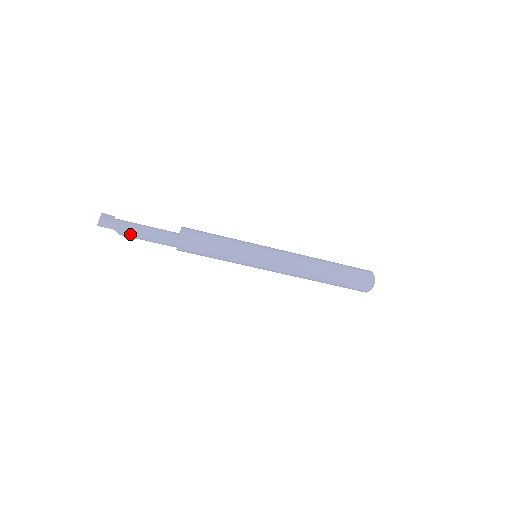
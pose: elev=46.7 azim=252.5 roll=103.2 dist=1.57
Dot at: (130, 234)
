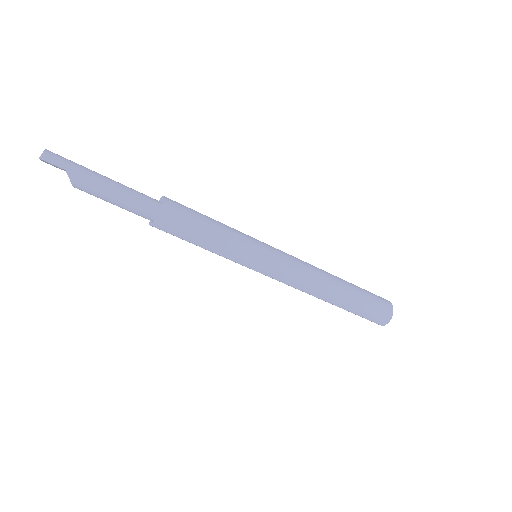
Dot at: (89, 183)
